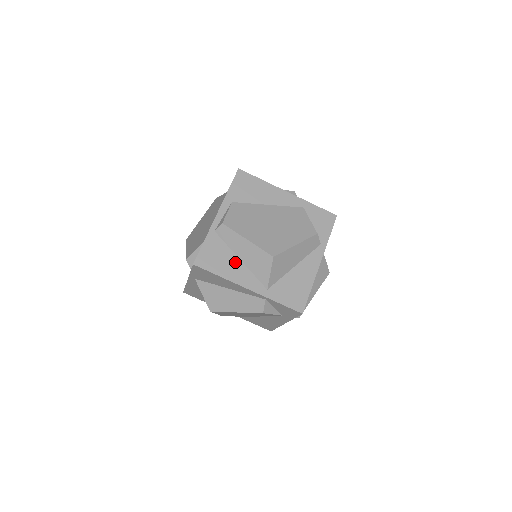
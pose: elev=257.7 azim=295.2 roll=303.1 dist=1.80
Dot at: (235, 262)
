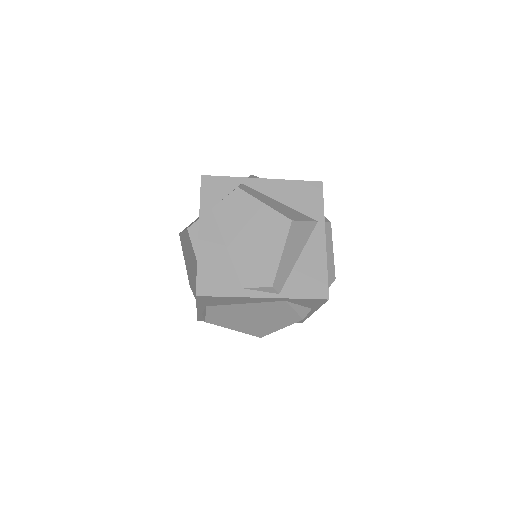
Dot at: occluded
